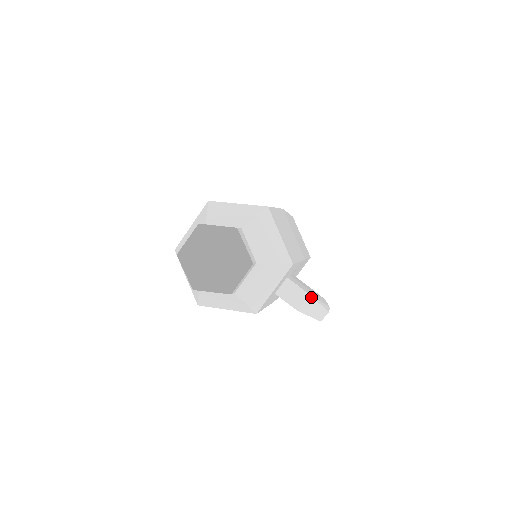
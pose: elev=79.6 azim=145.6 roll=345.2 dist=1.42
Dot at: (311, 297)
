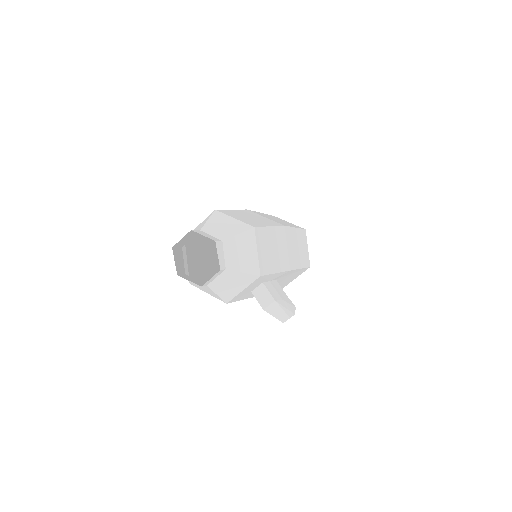
Dot at: (276, 303)
